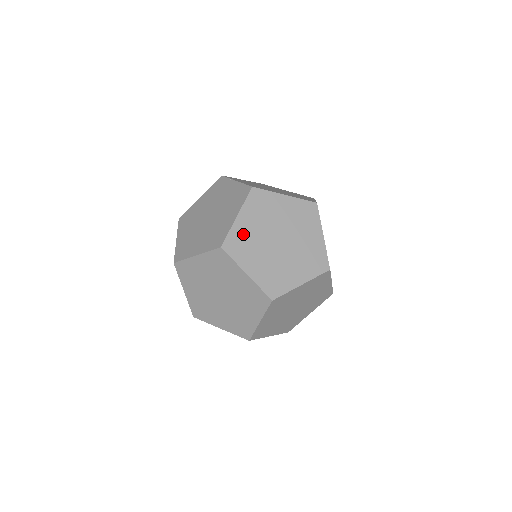
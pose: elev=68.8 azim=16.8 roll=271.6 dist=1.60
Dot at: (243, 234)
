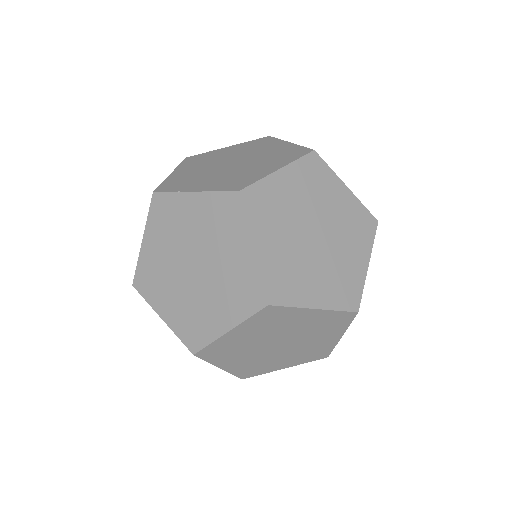
Dot at: (276, 264)
